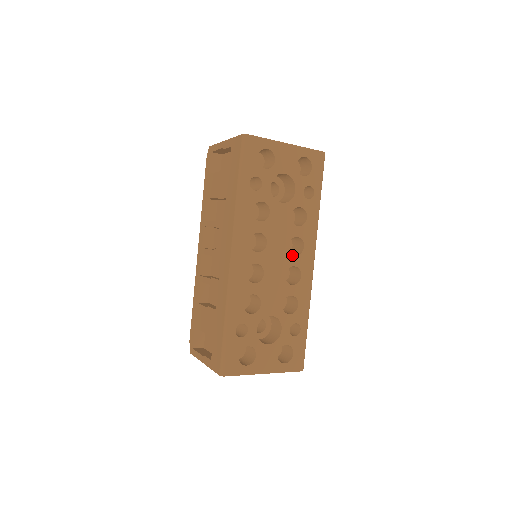
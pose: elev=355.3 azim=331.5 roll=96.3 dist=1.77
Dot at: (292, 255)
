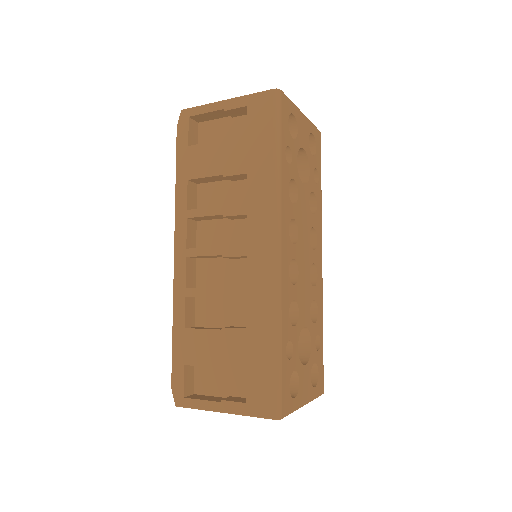
Dot at: (312, 249)
